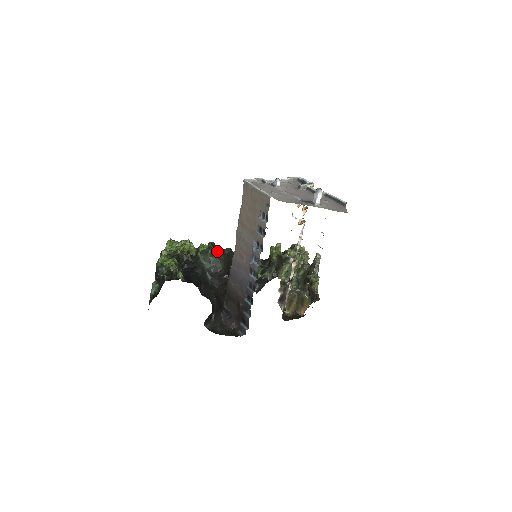
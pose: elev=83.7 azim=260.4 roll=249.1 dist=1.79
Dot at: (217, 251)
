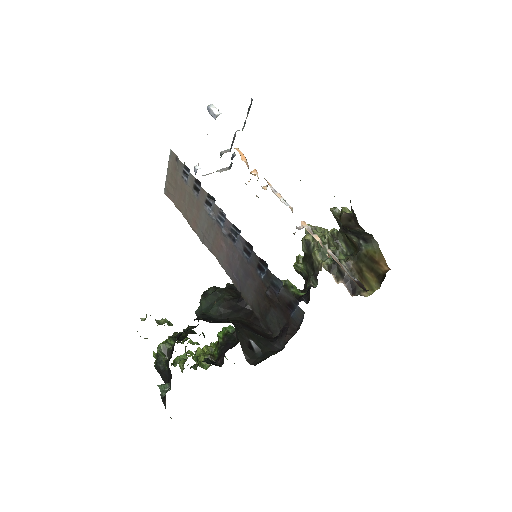
Dot at: (210, 290)
